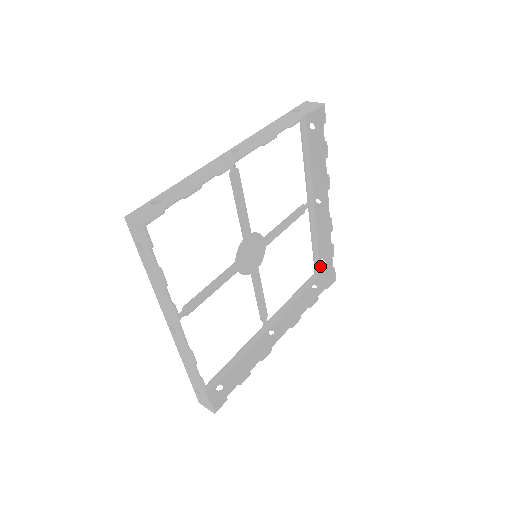
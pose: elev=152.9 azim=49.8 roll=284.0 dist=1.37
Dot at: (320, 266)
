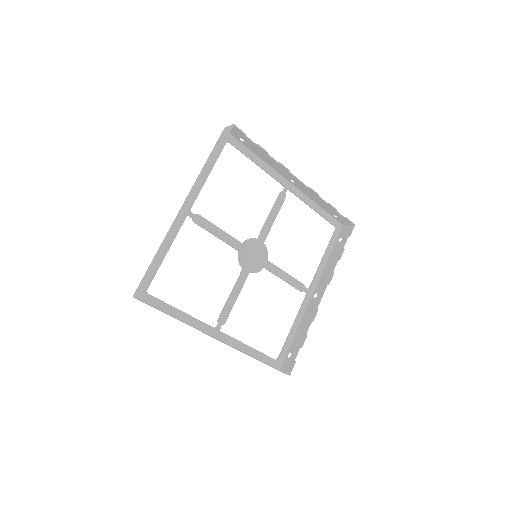
Dot at: (337, 220)
